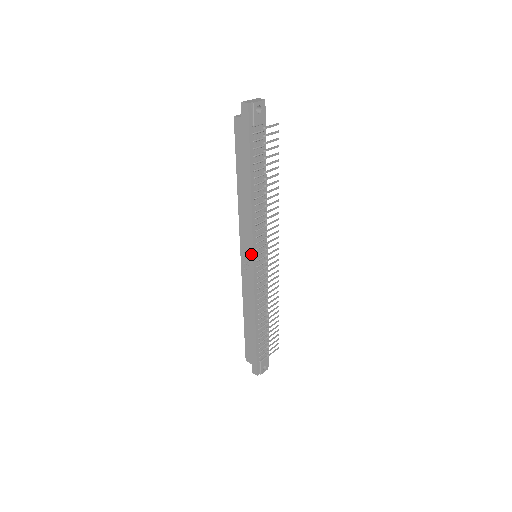
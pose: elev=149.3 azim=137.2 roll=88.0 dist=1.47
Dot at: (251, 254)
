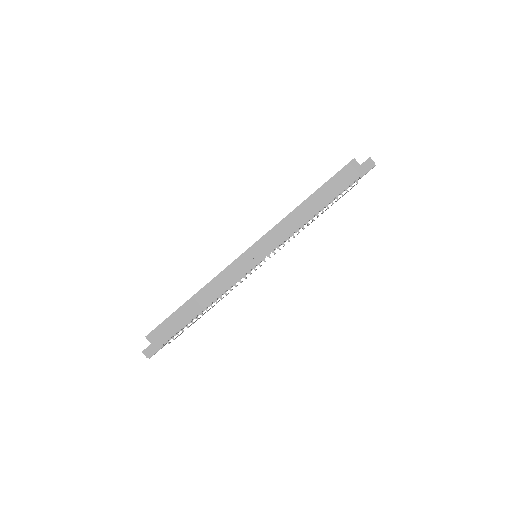
Dot at: (265, 254)
